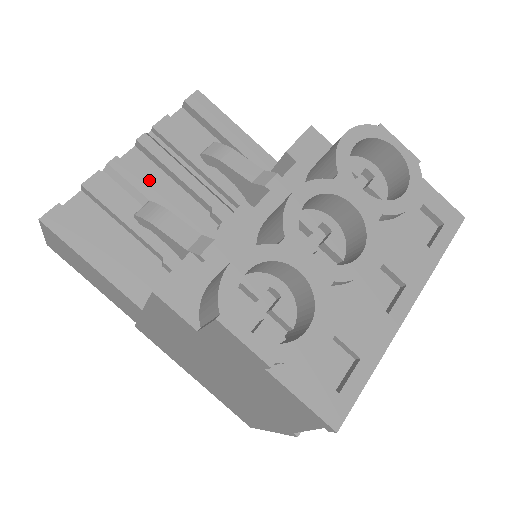
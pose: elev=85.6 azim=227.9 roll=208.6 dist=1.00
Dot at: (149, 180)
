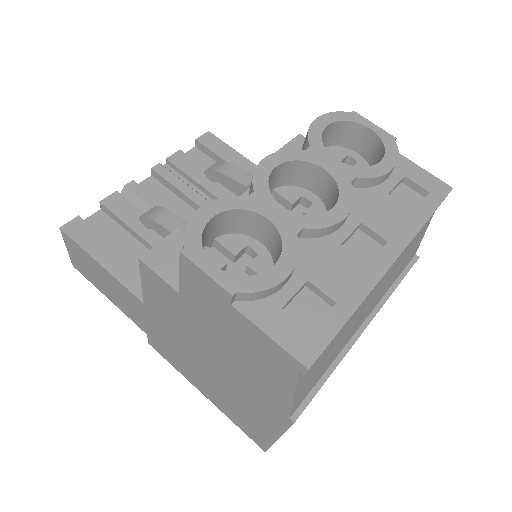
Dot at: (161, 201)
